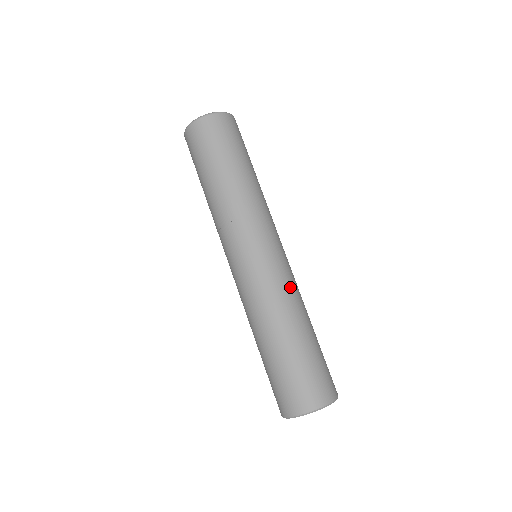
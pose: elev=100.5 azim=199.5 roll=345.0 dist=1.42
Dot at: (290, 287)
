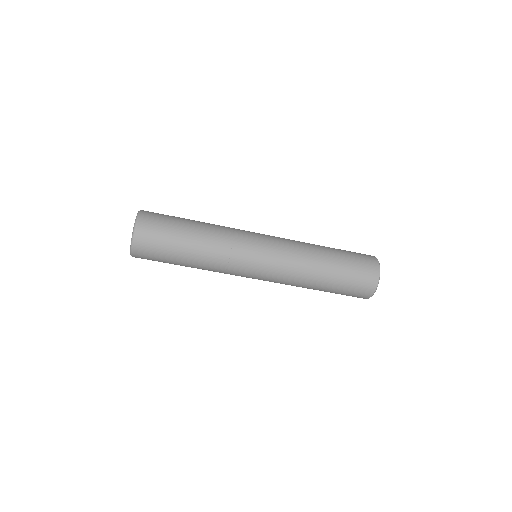
Dot at: (293, 269)
